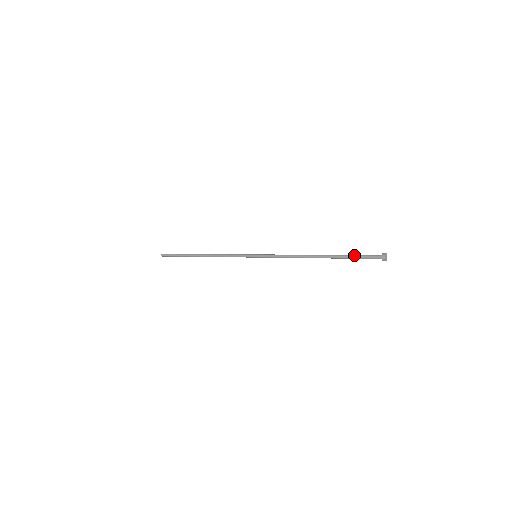
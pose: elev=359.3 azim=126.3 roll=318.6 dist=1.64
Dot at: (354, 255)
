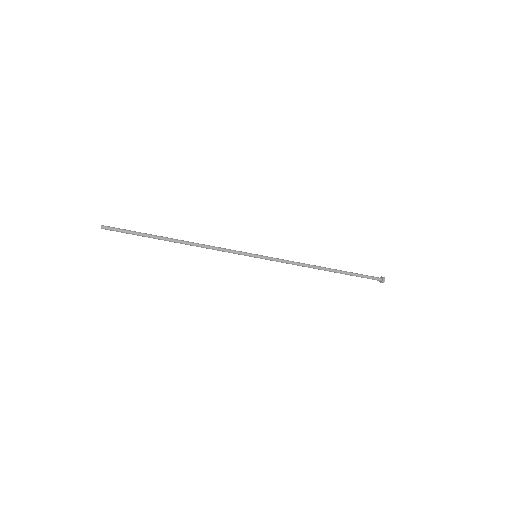
Dot at: occluded
